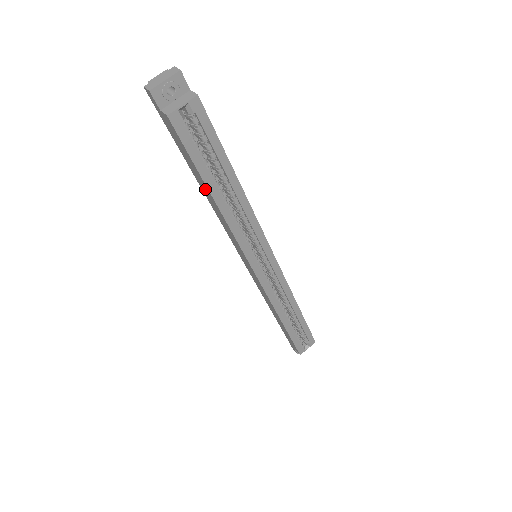
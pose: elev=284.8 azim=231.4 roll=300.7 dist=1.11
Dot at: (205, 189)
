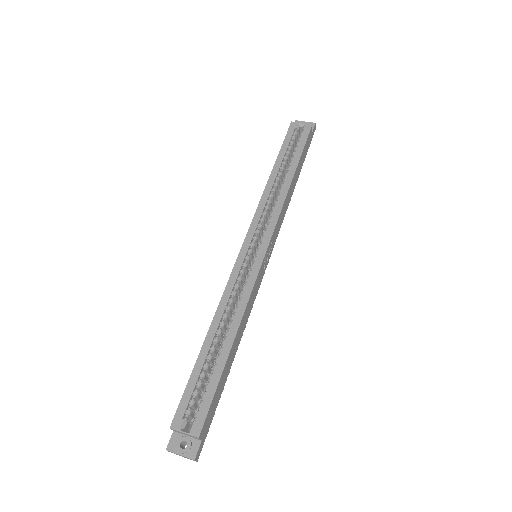
Dot at: occluded
